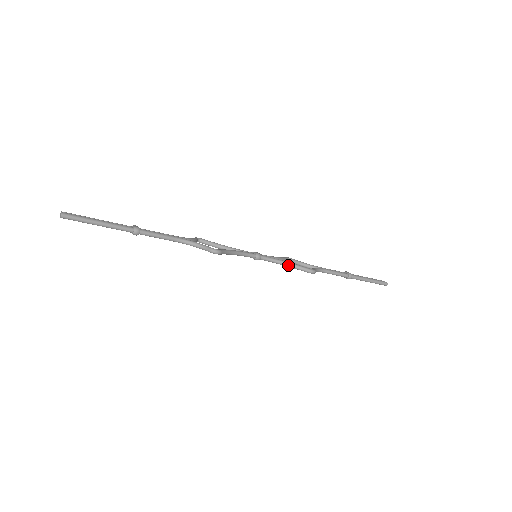
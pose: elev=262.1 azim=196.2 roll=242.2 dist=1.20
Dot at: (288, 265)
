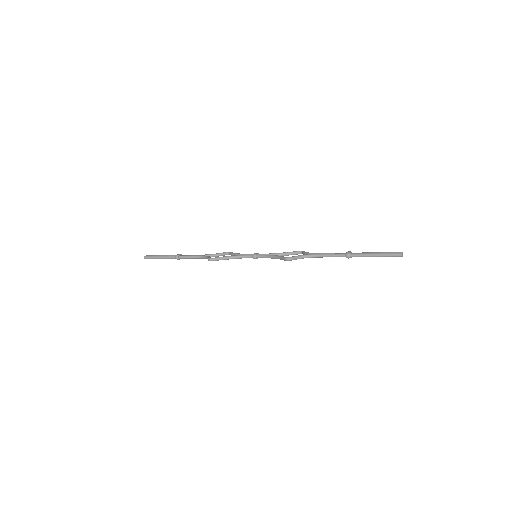
Dot at: (275, 258)
